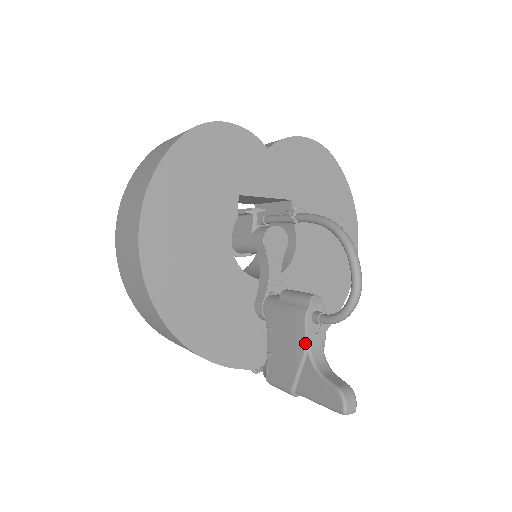
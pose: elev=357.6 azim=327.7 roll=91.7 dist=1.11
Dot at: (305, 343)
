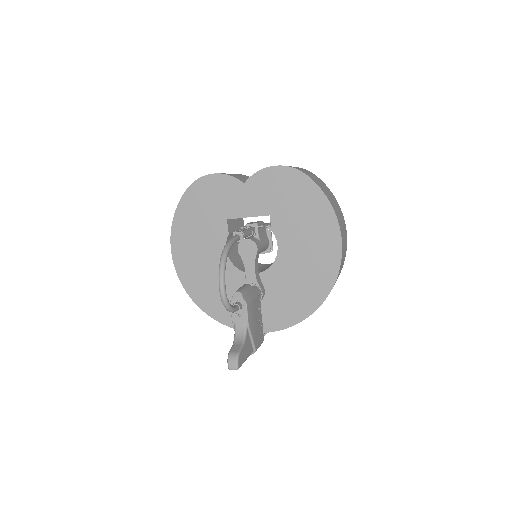
Dot at: (232, 322)
